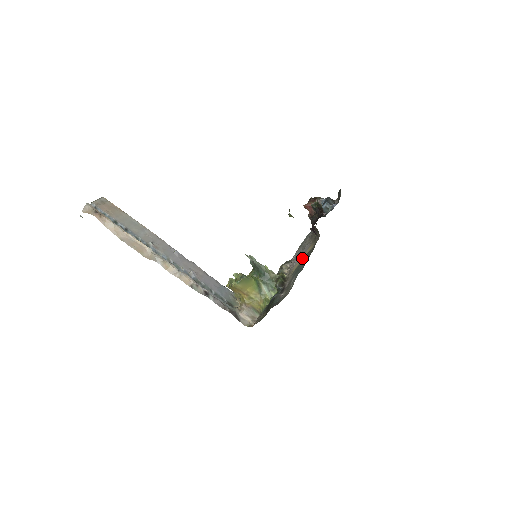
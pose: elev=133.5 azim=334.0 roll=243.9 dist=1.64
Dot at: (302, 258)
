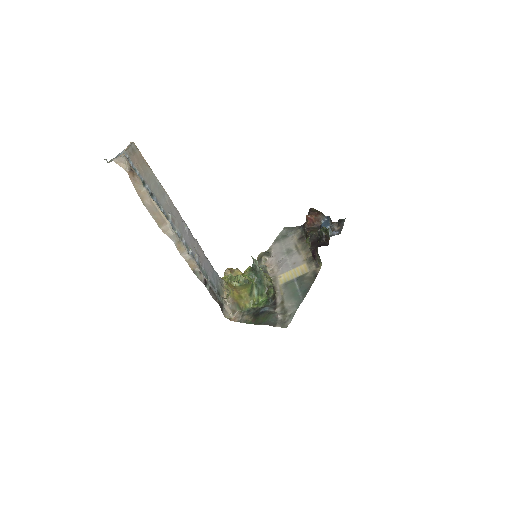
Dot at: (294, 274)
